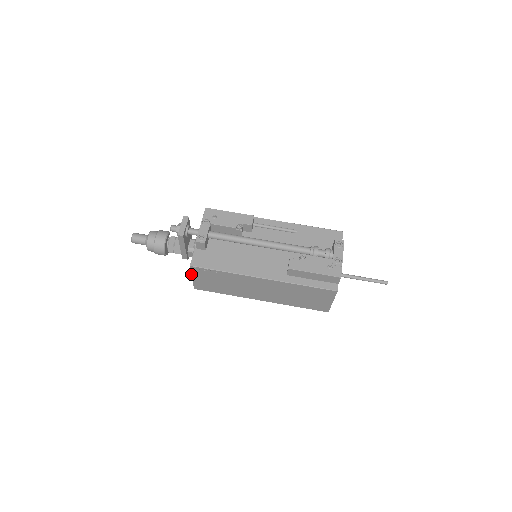
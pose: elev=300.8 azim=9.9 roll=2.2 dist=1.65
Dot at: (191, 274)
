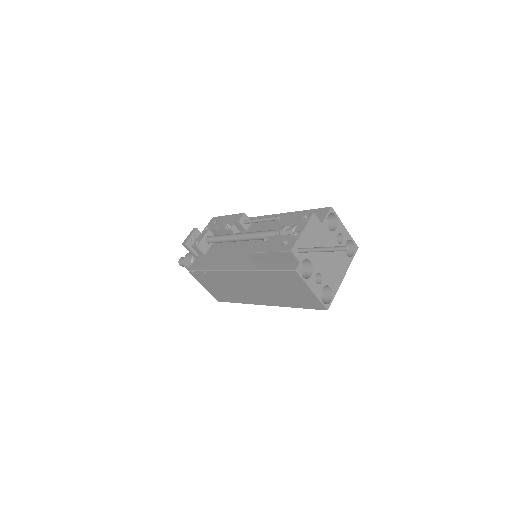
Dot at: (198, 281)
